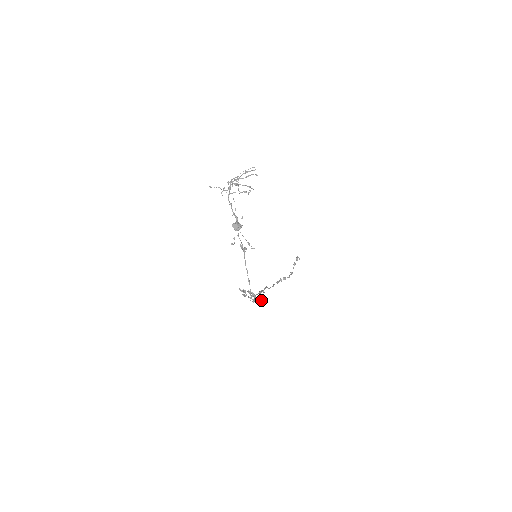
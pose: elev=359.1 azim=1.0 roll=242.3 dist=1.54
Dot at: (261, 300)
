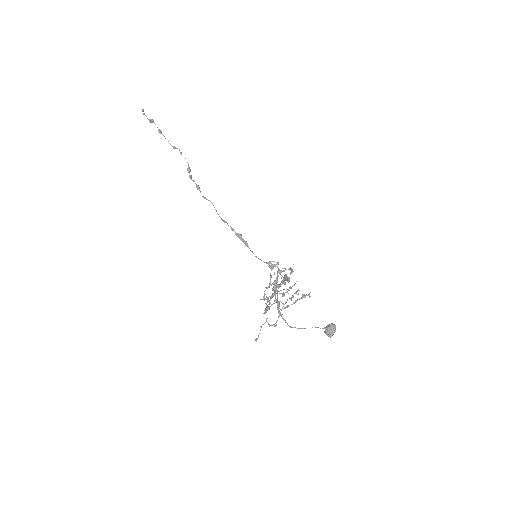
Dot at: (290, 269)
